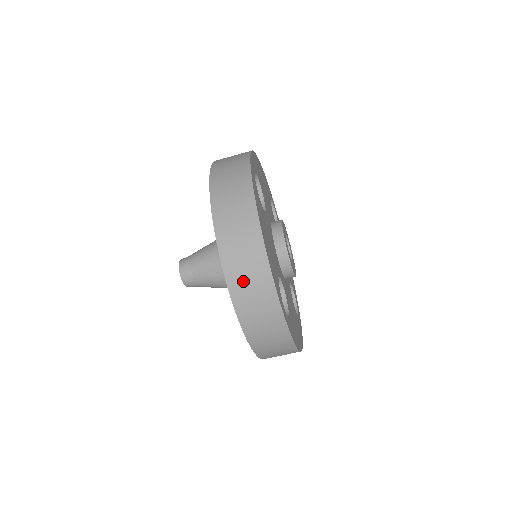
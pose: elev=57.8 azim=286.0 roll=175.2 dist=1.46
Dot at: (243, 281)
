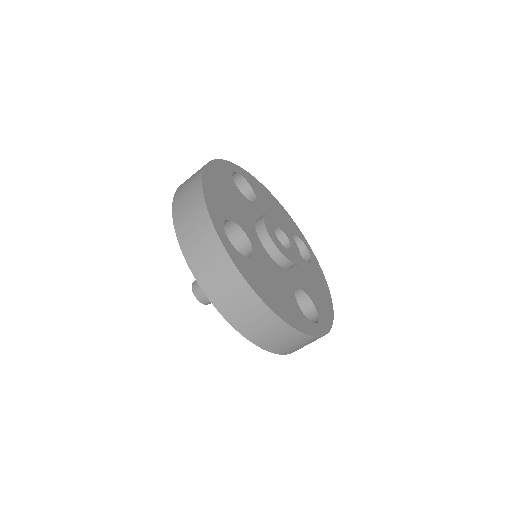
Dot at: (277, 343)
